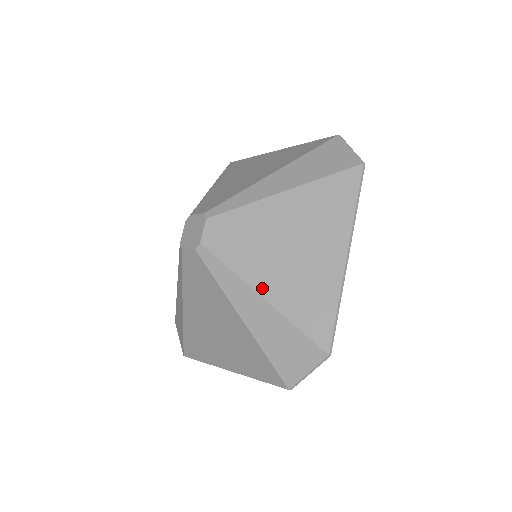
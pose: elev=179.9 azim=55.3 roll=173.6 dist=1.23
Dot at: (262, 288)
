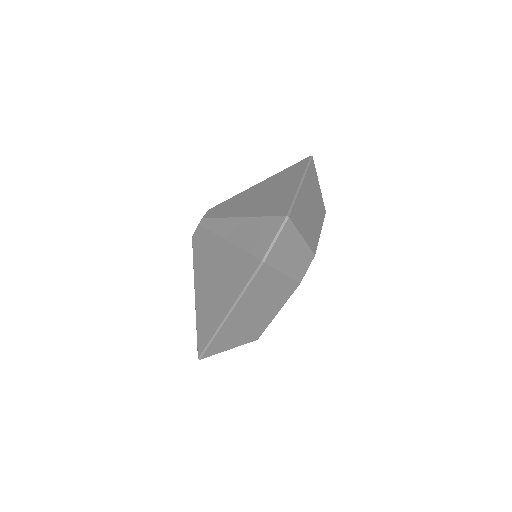
Dot at: (197, 292)
